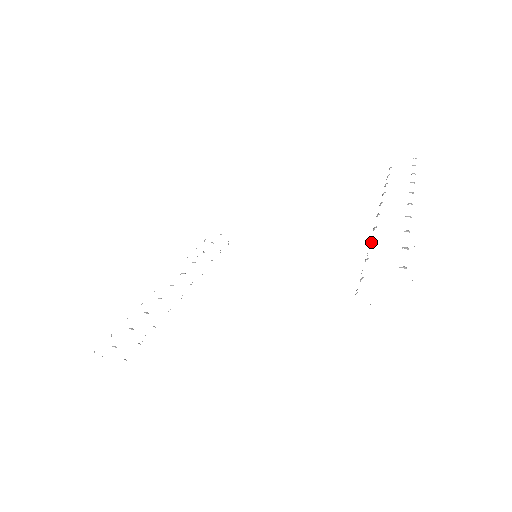
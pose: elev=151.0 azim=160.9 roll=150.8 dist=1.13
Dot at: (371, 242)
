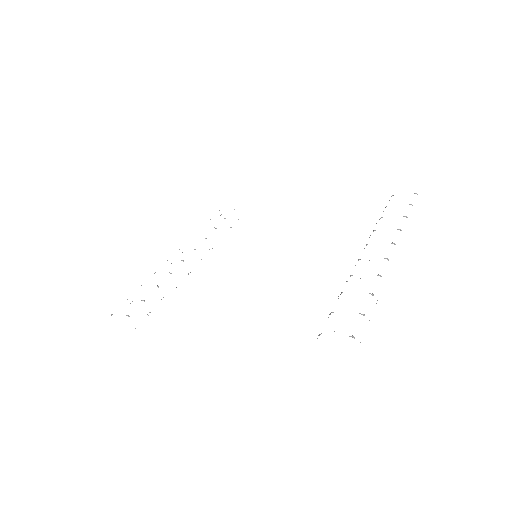
Dot at: occluded
